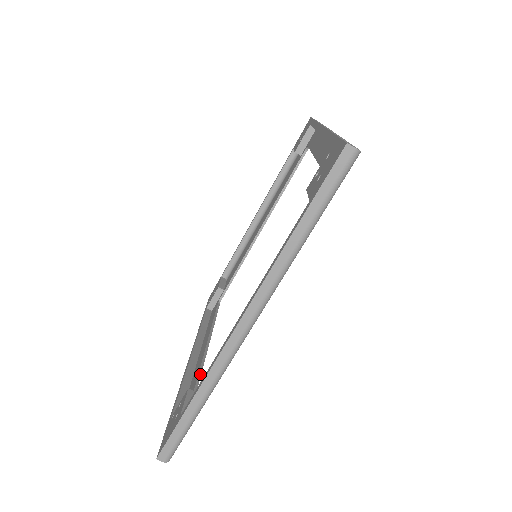
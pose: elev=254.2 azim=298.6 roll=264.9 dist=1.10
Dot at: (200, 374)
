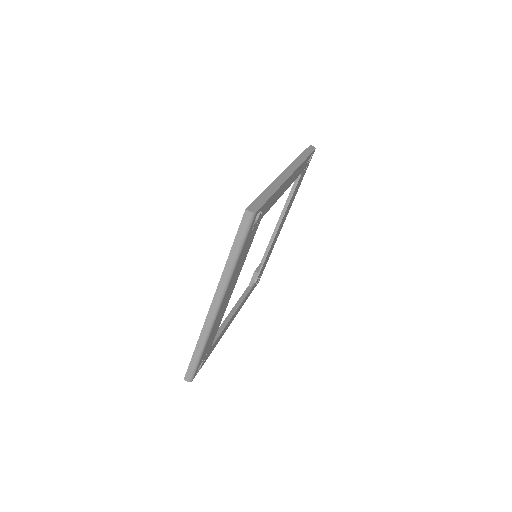
Dot at: (220, 333)
